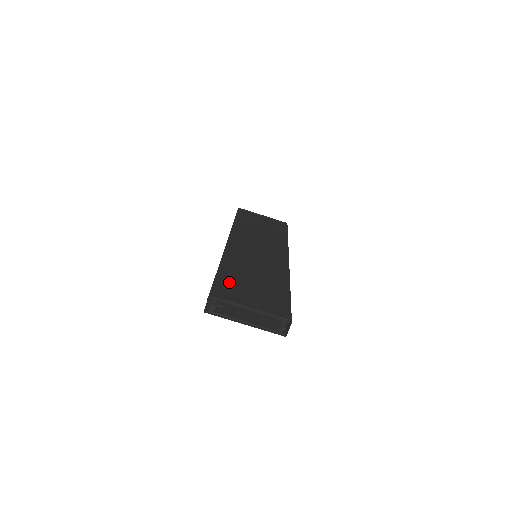
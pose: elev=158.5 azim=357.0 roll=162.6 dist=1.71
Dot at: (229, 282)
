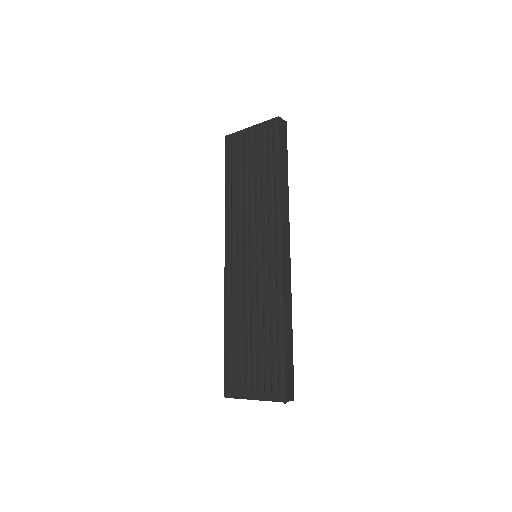
Dot at: (234, 359)
